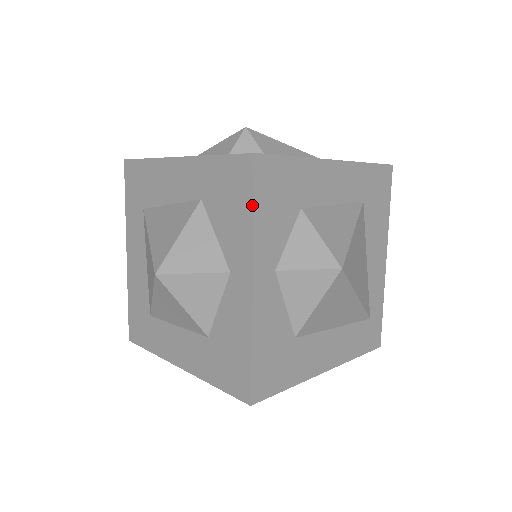
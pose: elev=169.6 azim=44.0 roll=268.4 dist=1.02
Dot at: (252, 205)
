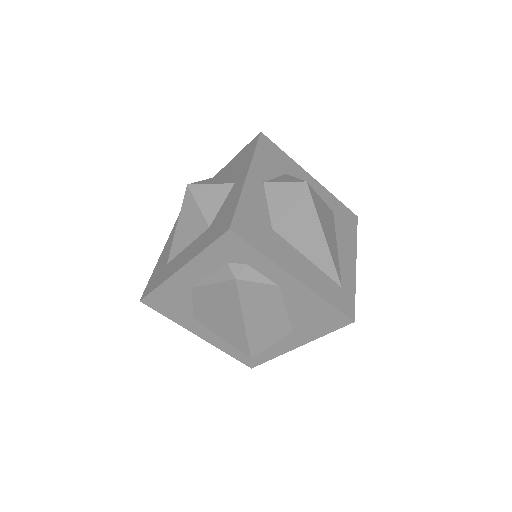
Dot at: (255, 148)
